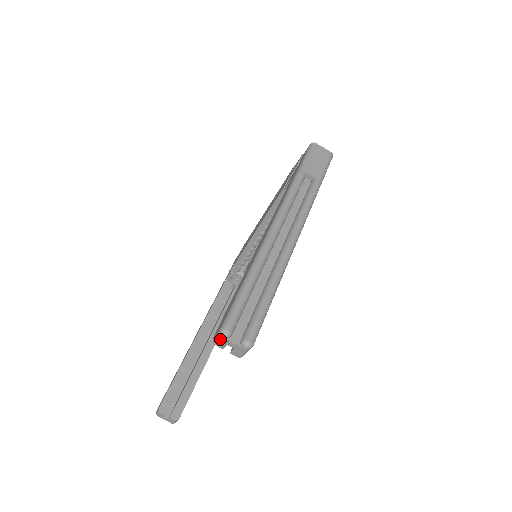
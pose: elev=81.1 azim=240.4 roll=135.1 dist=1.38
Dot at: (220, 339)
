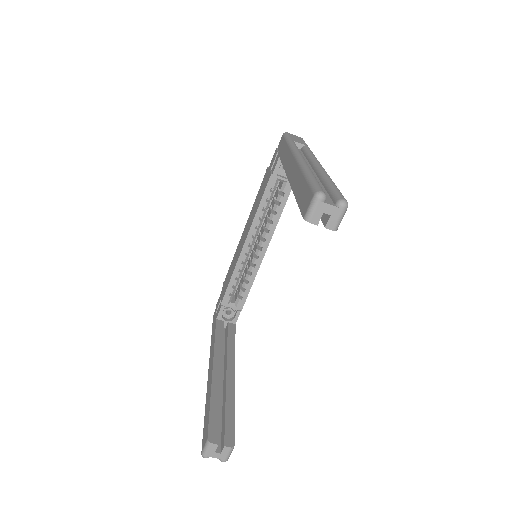
Dot at: (316, 207)
